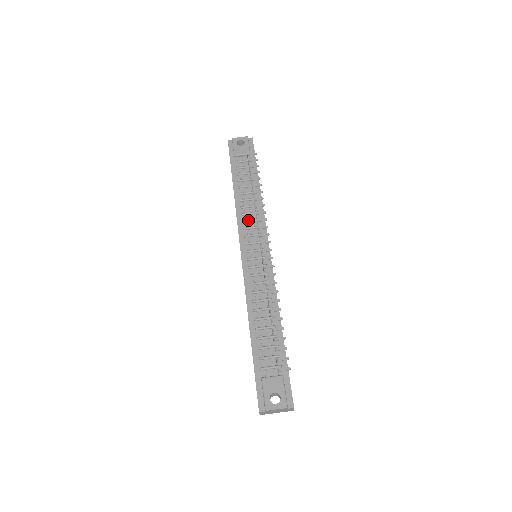
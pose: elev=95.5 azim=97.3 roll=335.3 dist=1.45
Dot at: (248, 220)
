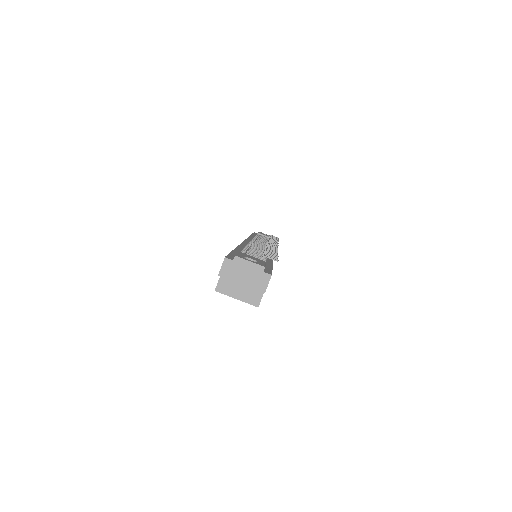
Dot at: (259, 240)
